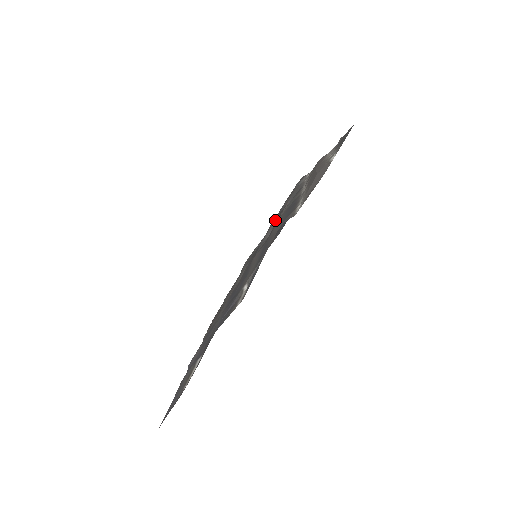
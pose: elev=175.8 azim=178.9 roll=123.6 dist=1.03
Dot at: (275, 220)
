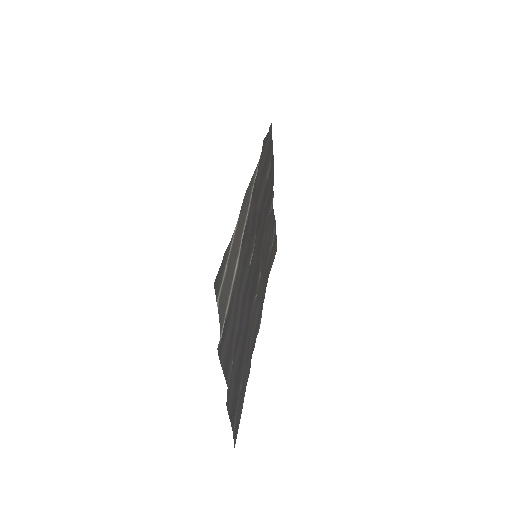
Dot at: (255, 216)
